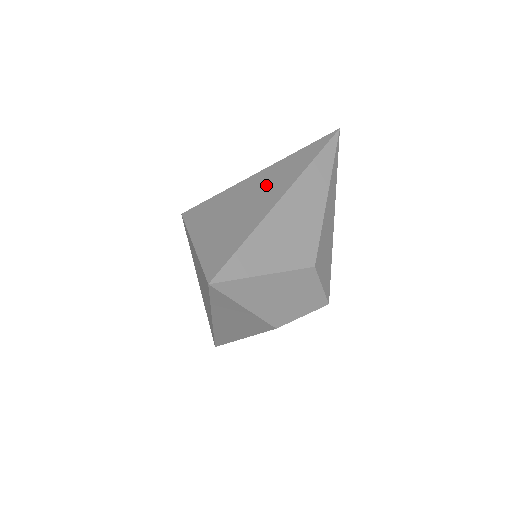
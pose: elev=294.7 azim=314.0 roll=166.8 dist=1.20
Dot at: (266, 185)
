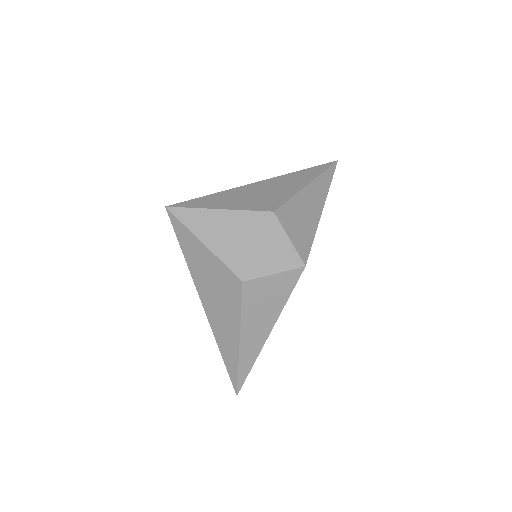
Dot at: occluded
